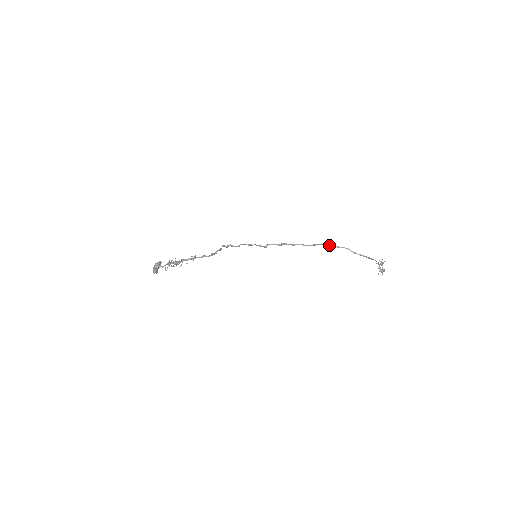
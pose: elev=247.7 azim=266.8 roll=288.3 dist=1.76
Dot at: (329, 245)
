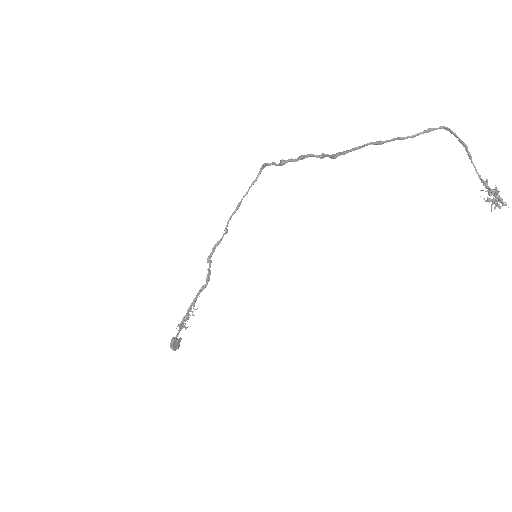
Dot at: (361, 147)
